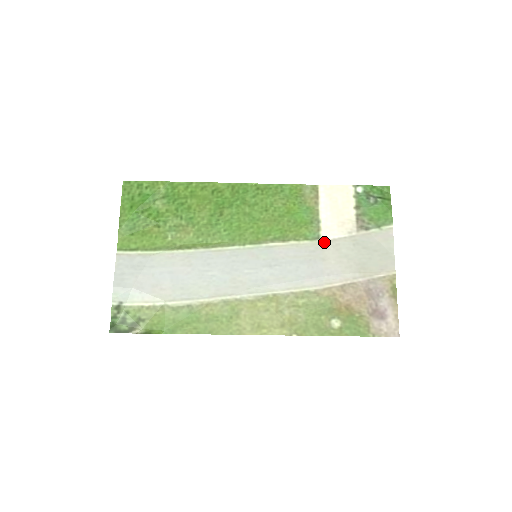
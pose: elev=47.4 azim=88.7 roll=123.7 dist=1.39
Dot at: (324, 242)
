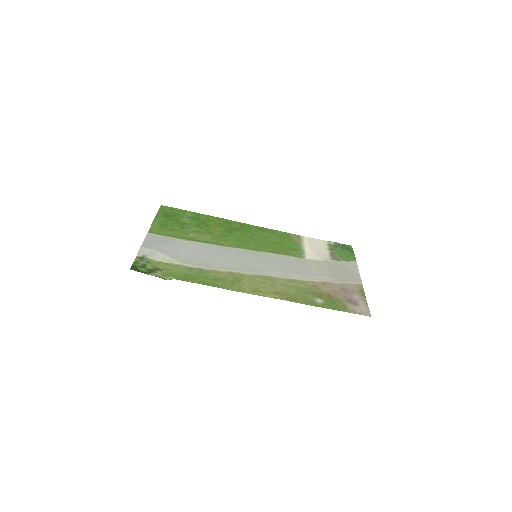
Dot at: (307, 260)
